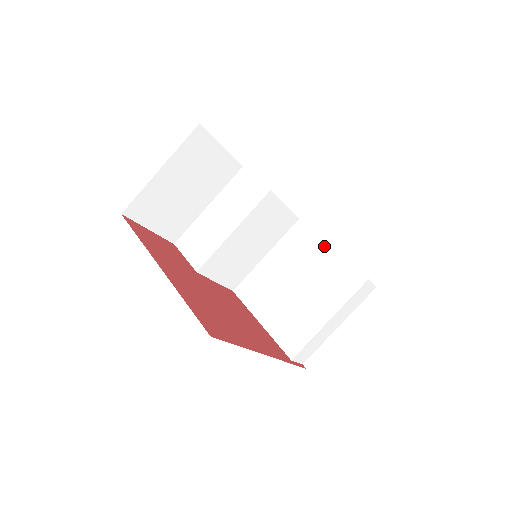
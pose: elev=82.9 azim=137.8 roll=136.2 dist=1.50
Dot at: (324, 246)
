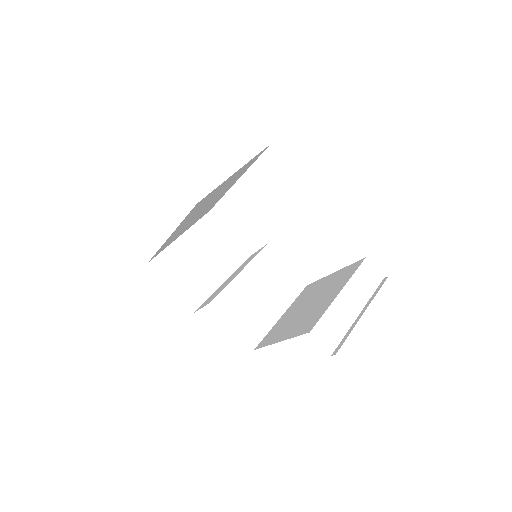
Dot at: (328, 277)
